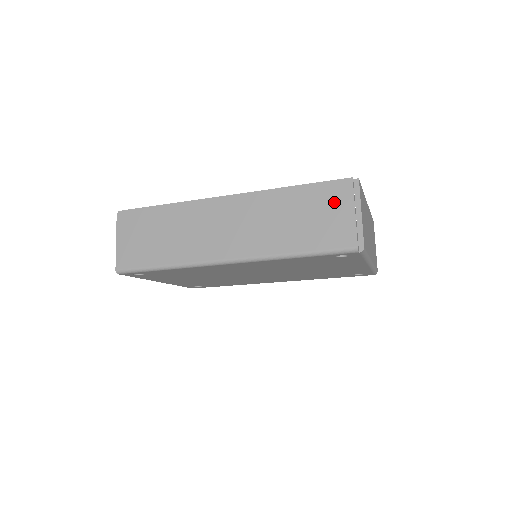
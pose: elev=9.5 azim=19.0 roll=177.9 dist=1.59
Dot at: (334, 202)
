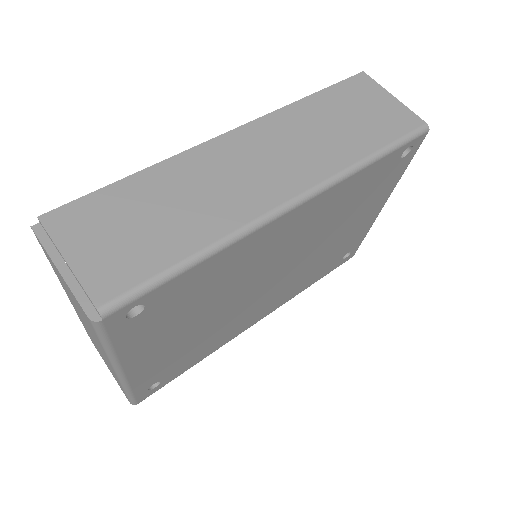
Dot at: (366, 95)
